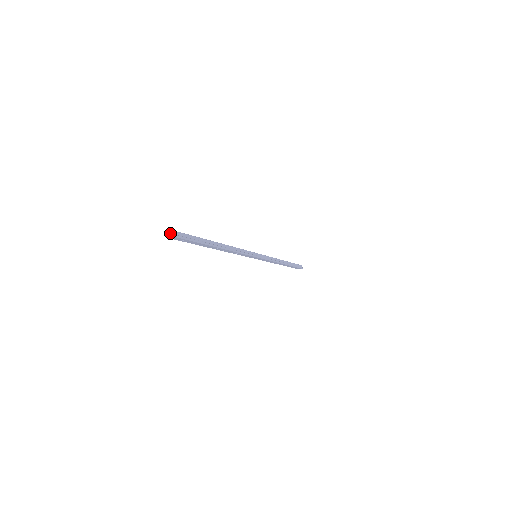
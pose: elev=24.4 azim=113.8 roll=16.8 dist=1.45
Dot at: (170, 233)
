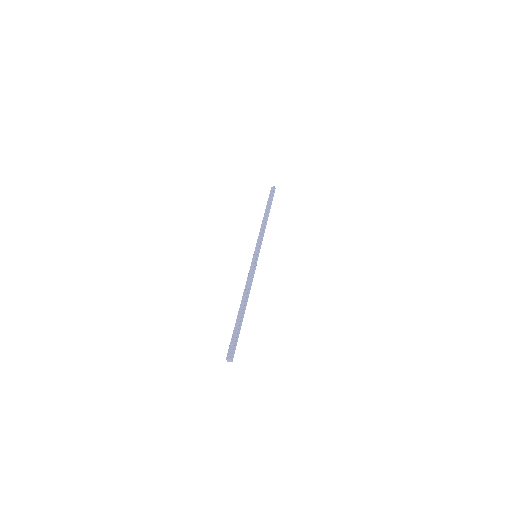
Dot at: (229, 360)
